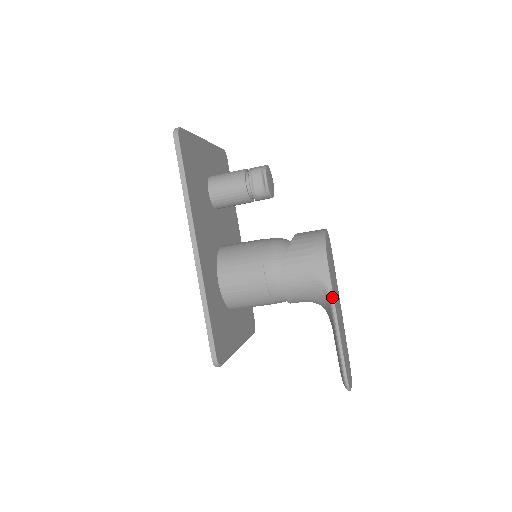
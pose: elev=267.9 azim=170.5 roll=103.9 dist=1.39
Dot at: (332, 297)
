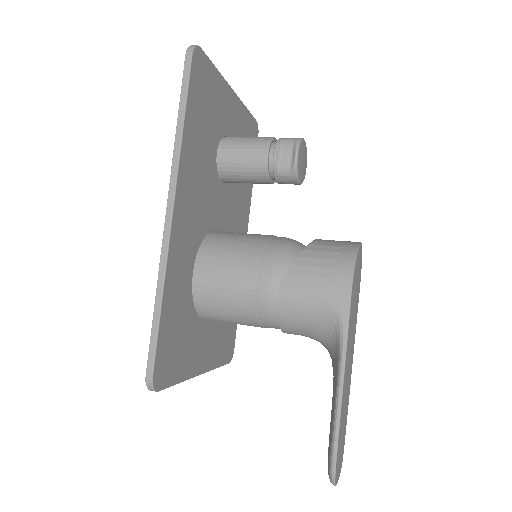
Dot at: (345, 337)
